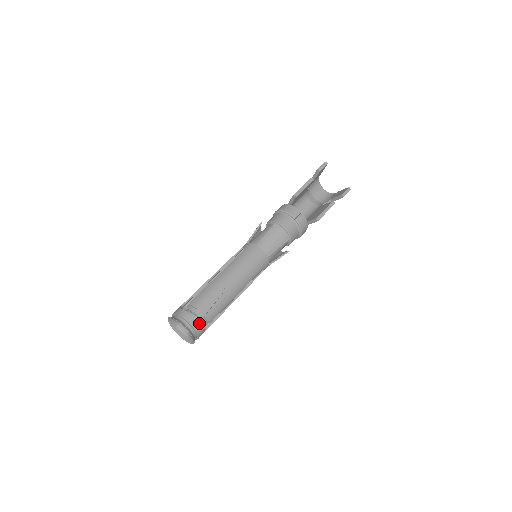
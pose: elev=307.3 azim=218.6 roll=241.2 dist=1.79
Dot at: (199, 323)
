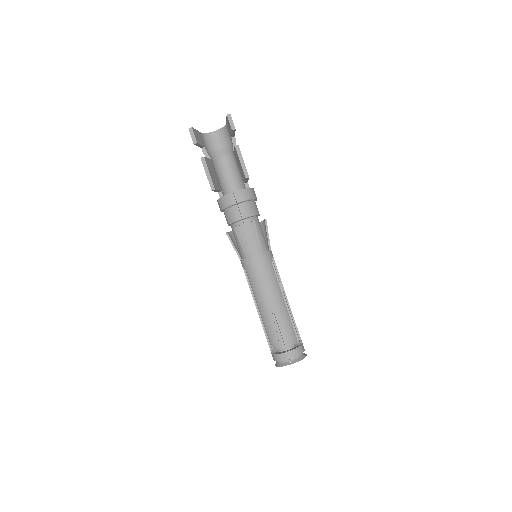
Dot at: occluded
